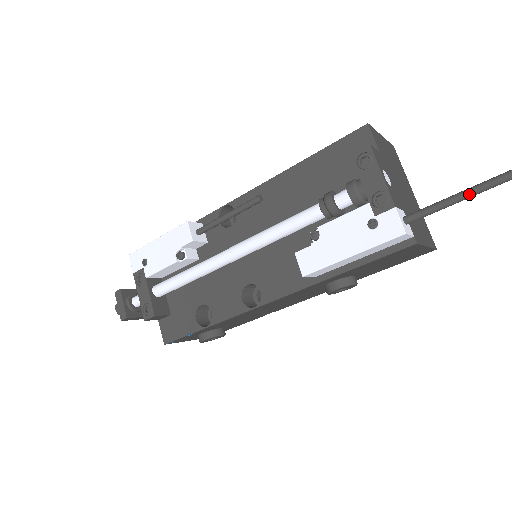
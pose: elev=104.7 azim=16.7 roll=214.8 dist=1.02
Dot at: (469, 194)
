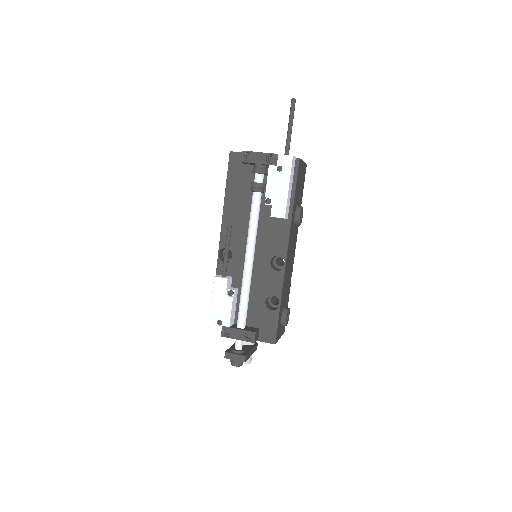
Dot at: (291, 122)
